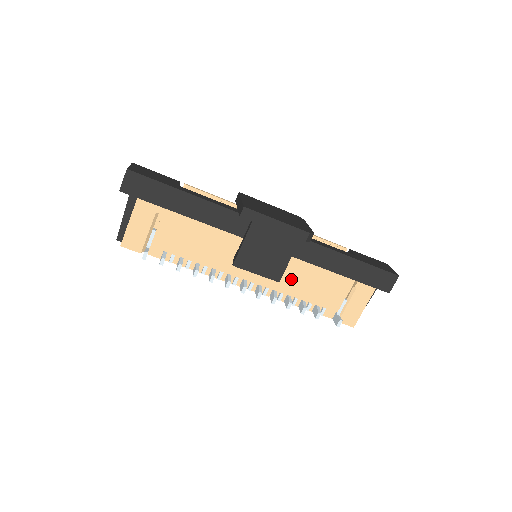
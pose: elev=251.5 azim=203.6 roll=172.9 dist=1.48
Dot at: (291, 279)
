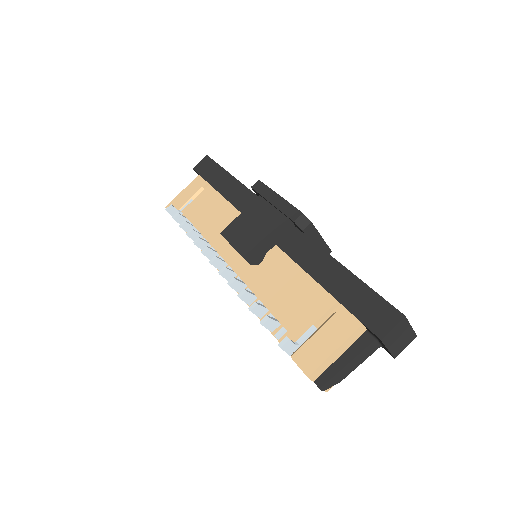
Dot at: (267, 275)
